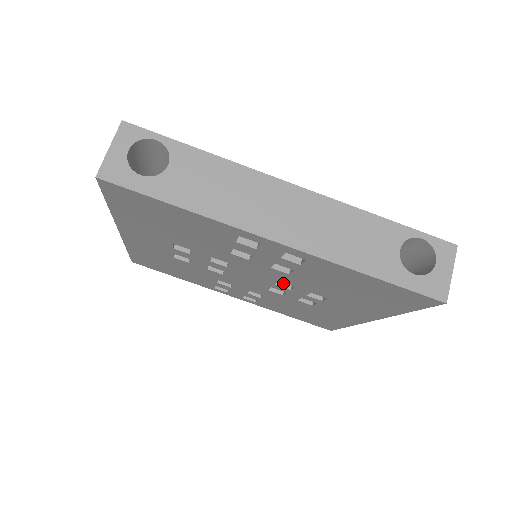
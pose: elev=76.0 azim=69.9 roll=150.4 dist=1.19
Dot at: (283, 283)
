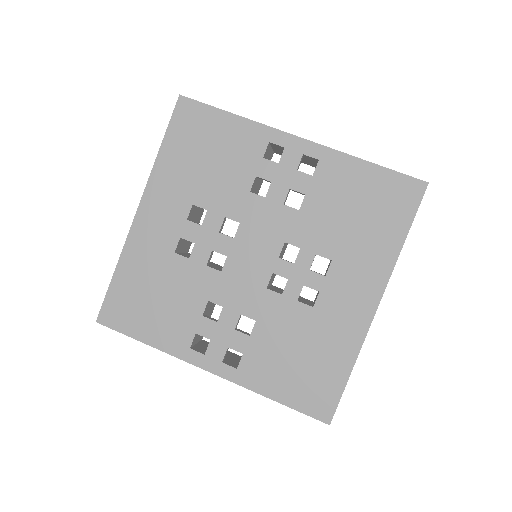
Dot at: (286, 260)
